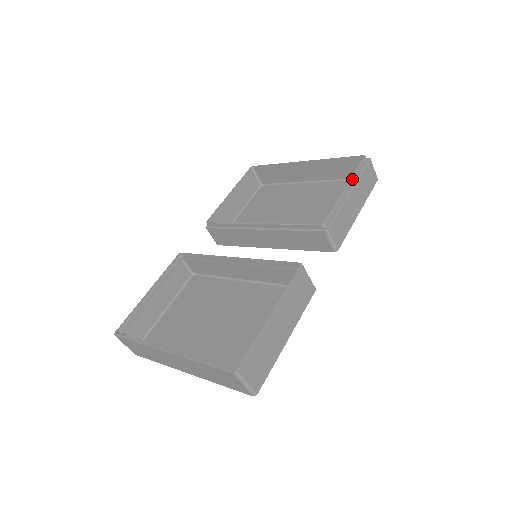
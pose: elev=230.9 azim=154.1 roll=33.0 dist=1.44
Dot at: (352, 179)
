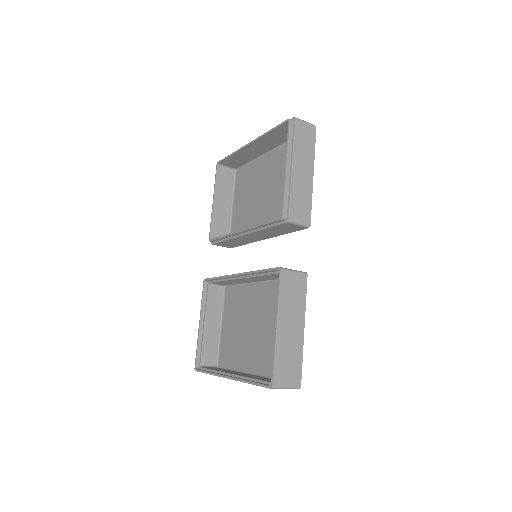
Dot at: (288, 154)
